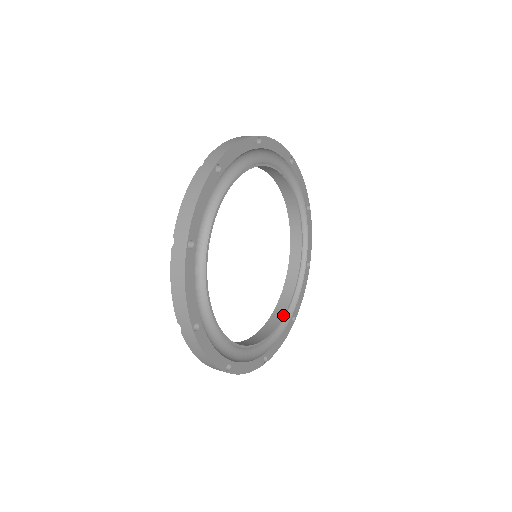
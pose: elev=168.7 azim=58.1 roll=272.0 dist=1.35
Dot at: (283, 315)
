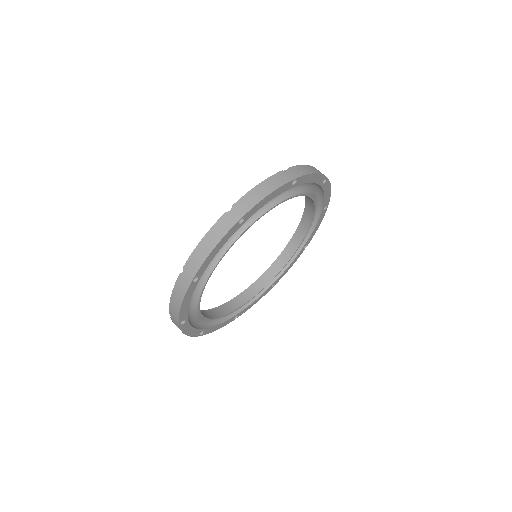
Dot at: (292, 255)
